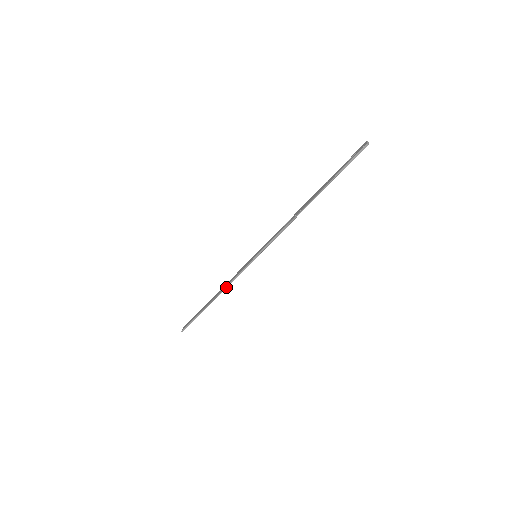
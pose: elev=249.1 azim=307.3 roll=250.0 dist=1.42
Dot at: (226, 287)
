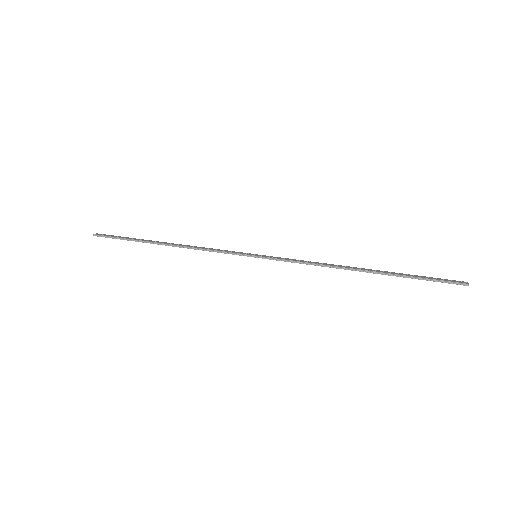
Dot at: (193, 248)
